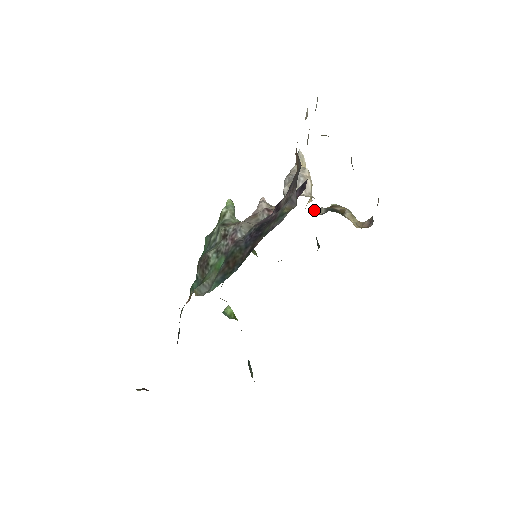
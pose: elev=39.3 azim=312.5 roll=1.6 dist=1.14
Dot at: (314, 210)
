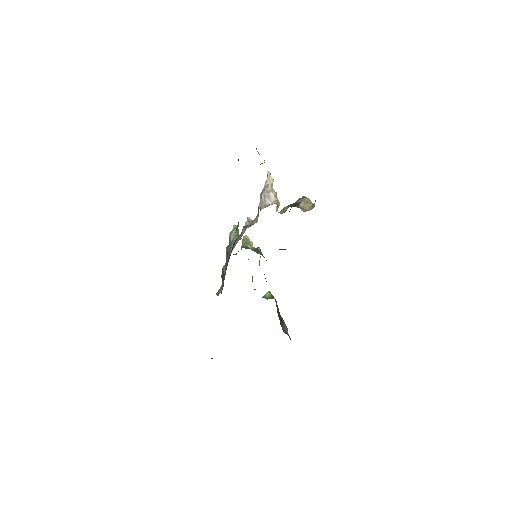
Dot at: (281, 210)
